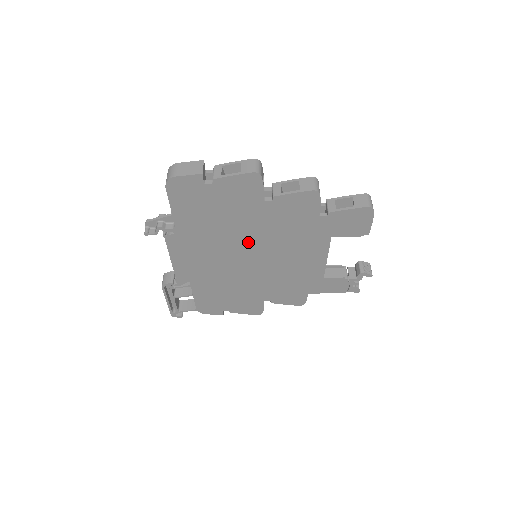
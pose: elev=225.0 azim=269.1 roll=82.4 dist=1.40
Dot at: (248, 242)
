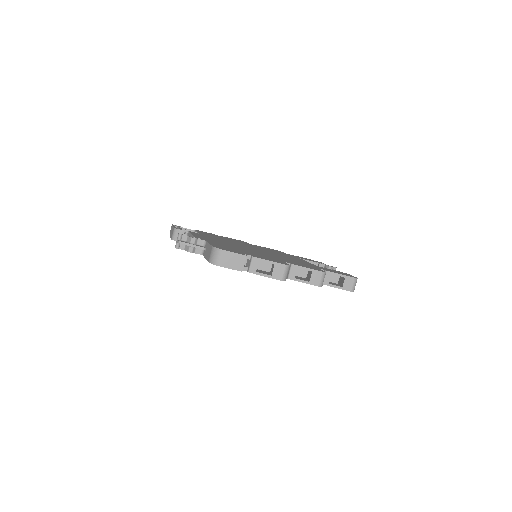
Dot at: occluded
